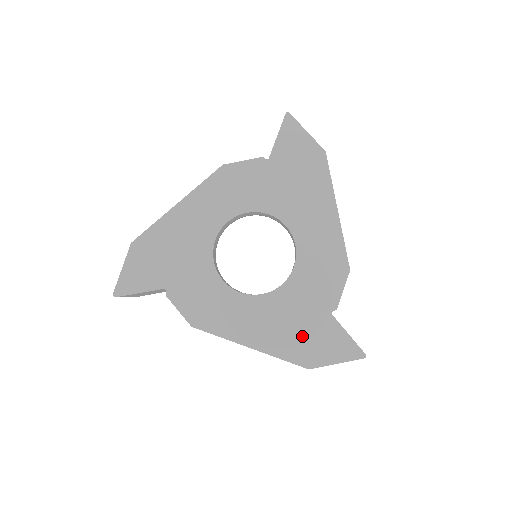
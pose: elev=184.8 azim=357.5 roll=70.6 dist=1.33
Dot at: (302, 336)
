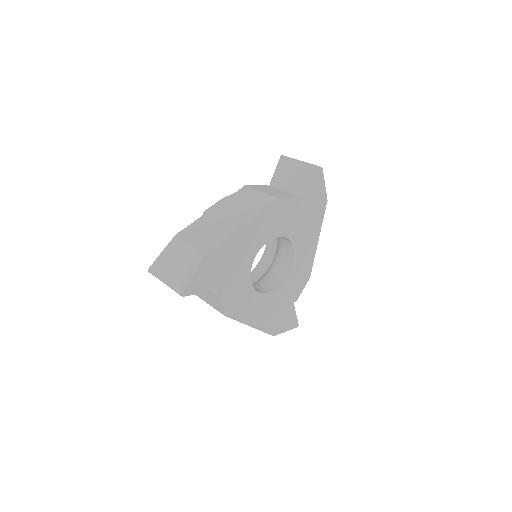
Dot at: (277, 317)
